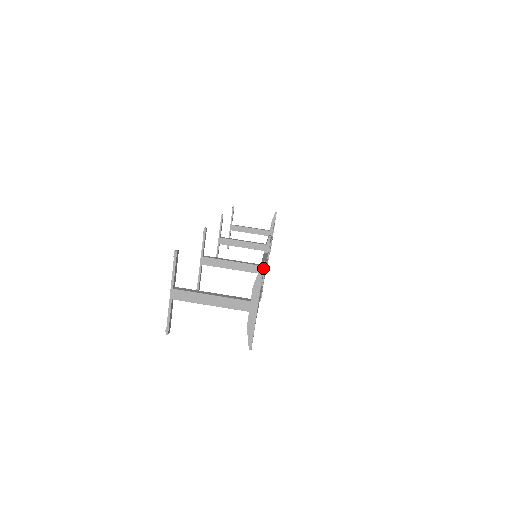
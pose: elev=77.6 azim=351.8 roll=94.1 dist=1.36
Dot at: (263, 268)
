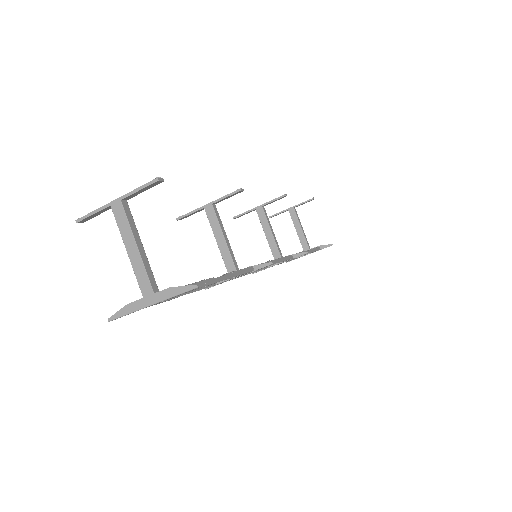
Dot at: (193, 288)
